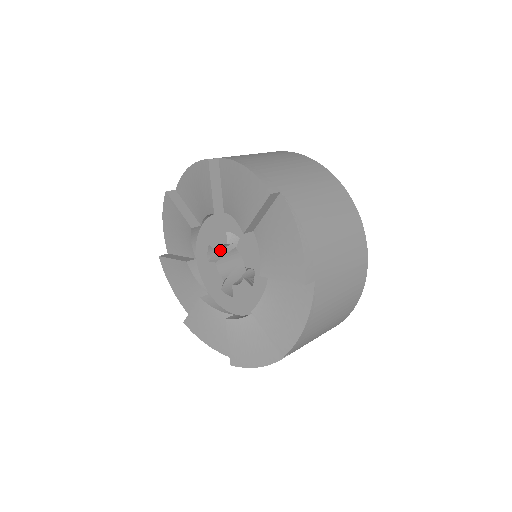
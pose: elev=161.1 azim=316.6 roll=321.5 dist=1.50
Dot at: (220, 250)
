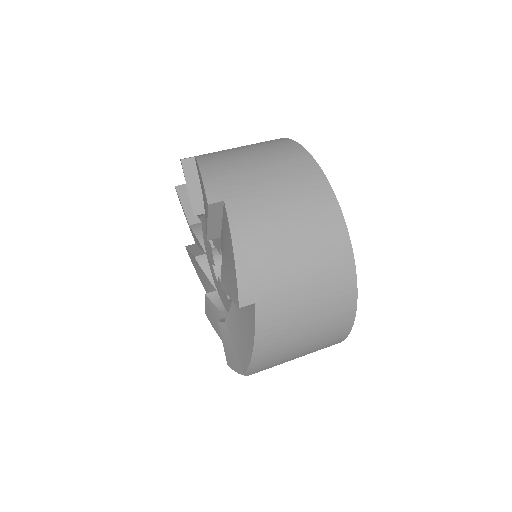
Dot at: occluded
